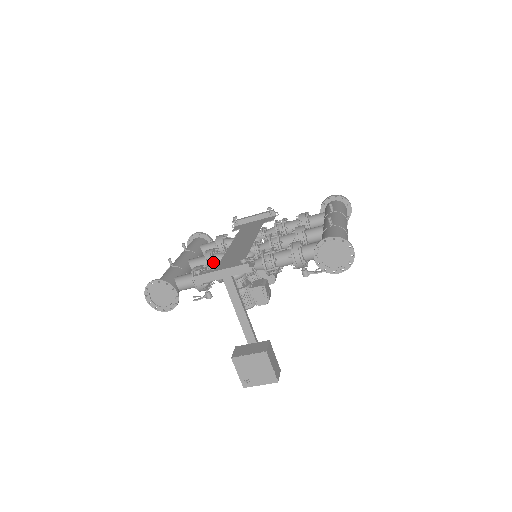
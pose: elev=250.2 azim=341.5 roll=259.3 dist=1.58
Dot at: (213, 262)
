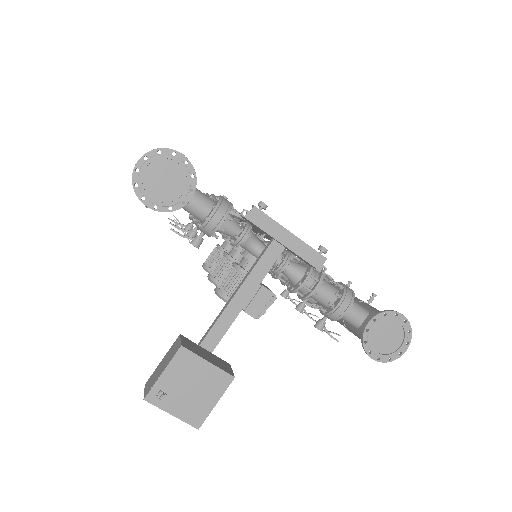
Dot at: occluded
